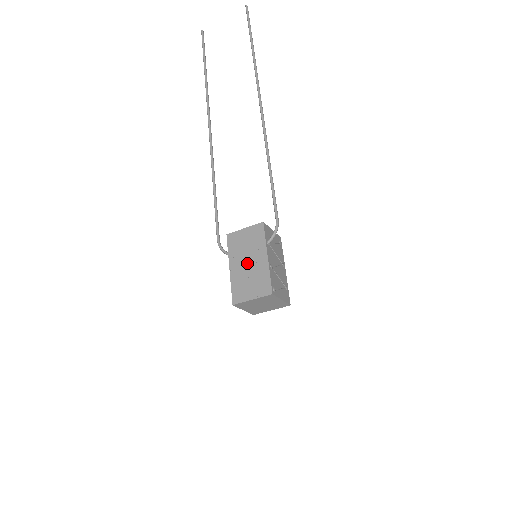
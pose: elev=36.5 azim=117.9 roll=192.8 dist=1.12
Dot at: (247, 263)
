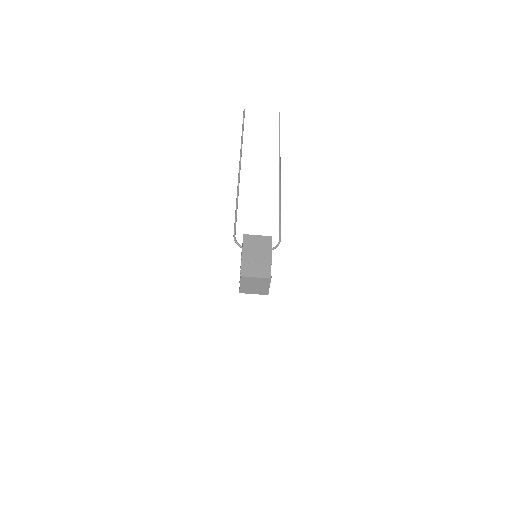
Dot at: (256, 255)
